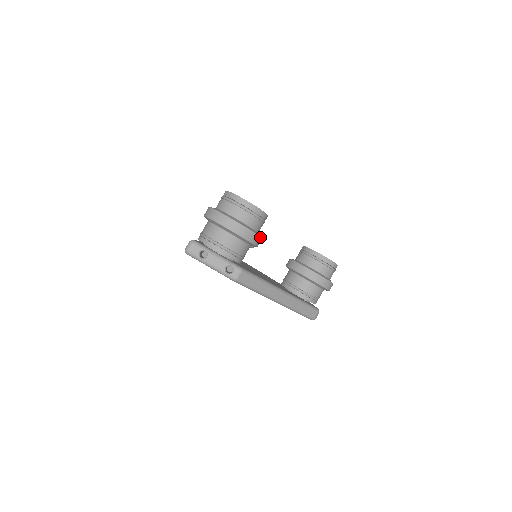
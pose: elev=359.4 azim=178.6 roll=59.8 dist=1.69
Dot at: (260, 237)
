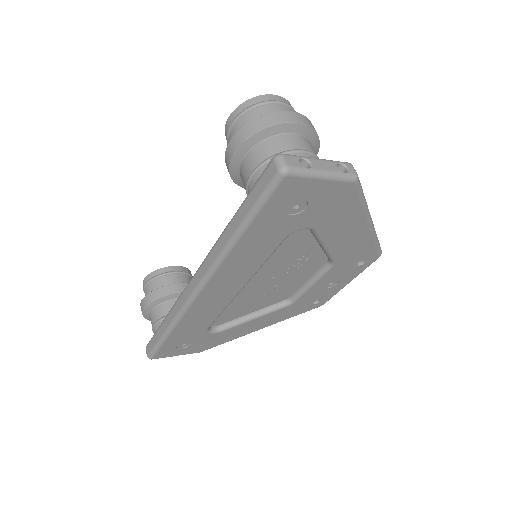
Dot at: occluded
